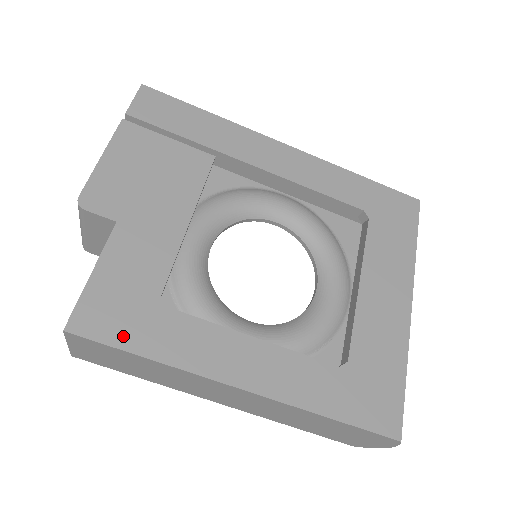
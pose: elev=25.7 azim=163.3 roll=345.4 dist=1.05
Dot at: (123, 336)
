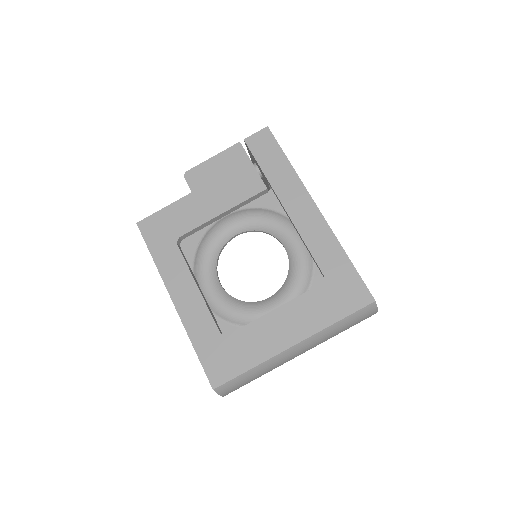
Dot at: (152, 242)
